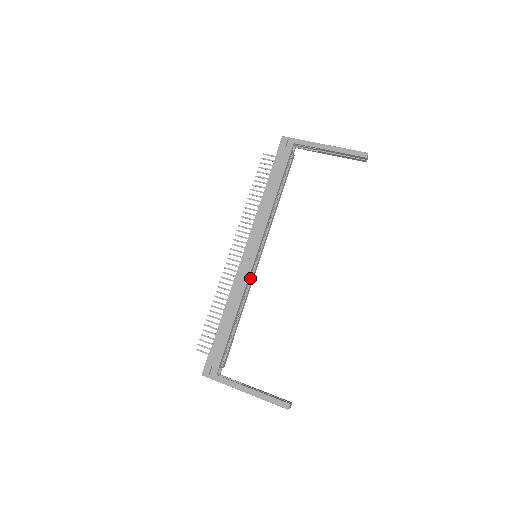
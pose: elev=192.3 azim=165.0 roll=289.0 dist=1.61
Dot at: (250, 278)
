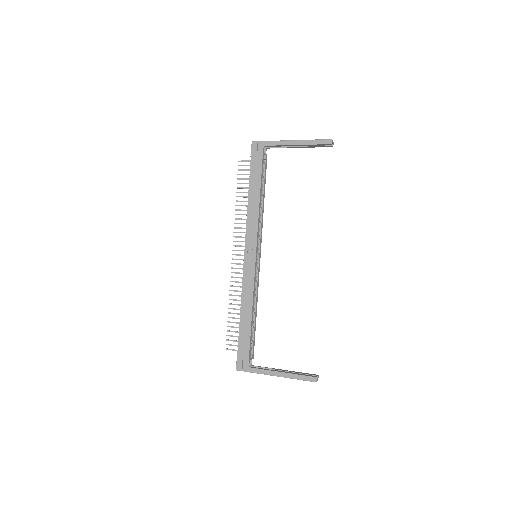
Dot at: (256, 277)
